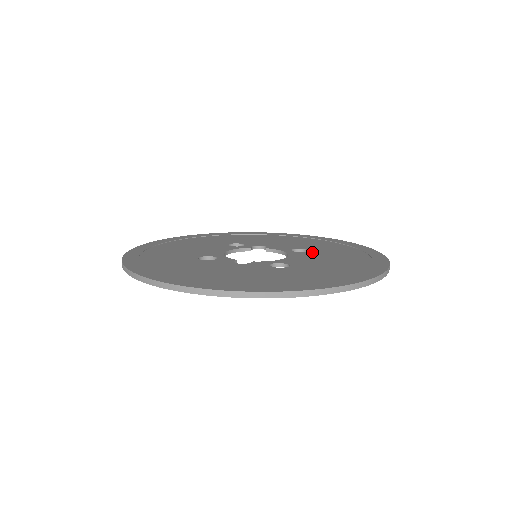
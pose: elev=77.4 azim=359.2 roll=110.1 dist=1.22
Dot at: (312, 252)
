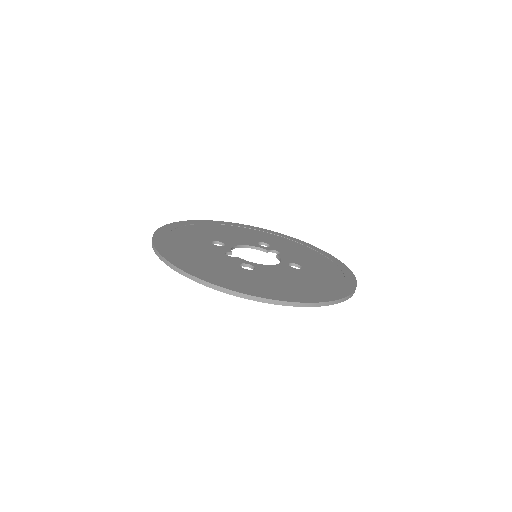
Dot at: (299, 270)
